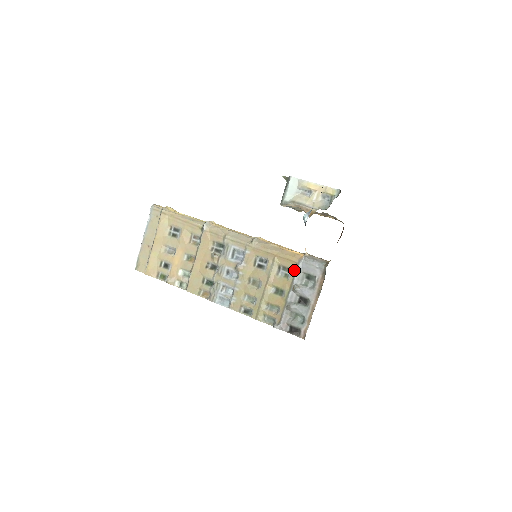
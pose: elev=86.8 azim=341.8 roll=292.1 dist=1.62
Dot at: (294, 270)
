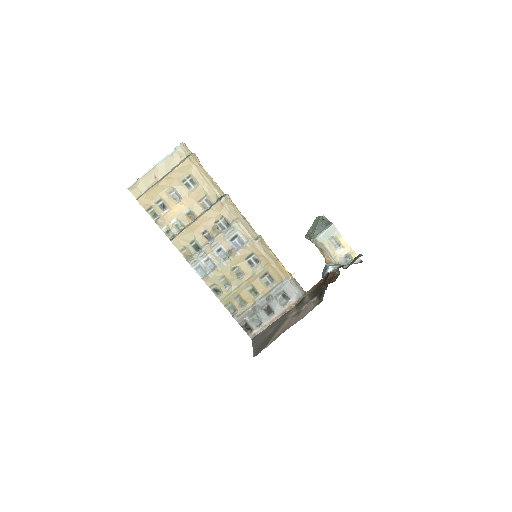
Dot at: (277, 284)
